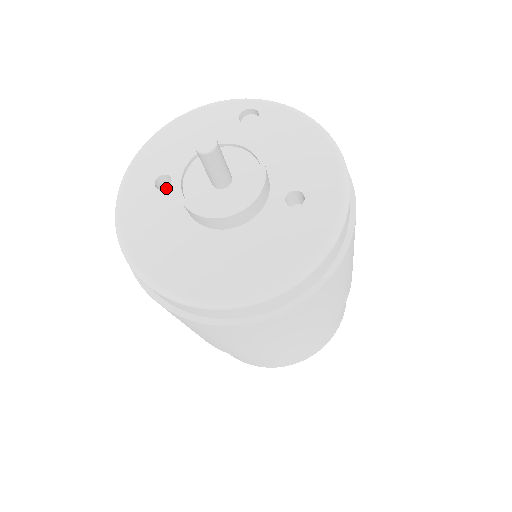
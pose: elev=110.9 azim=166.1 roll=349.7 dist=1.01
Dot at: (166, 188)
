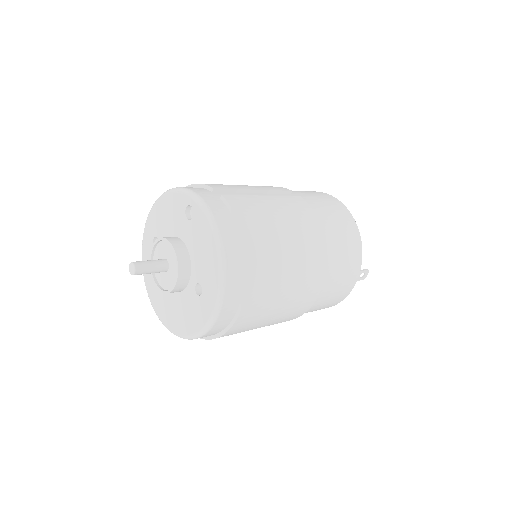
Dot at: occluded
